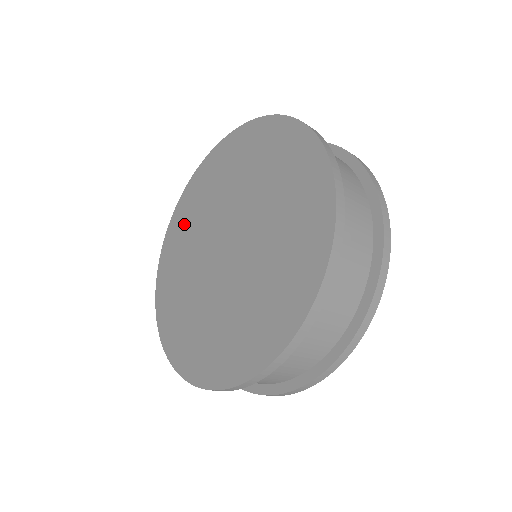
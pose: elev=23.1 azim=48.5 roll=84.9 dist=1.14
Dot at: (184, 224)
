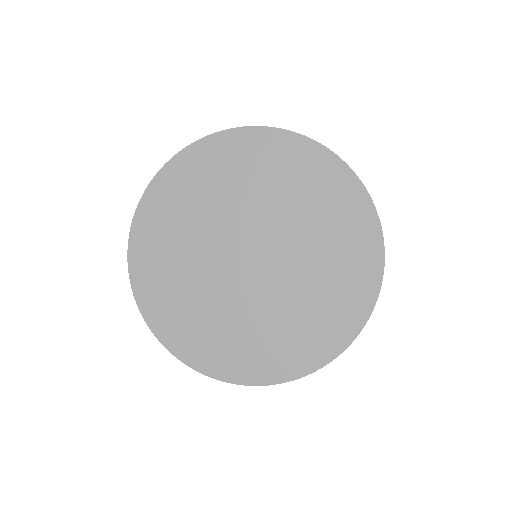
Dot at: (161, 262)
